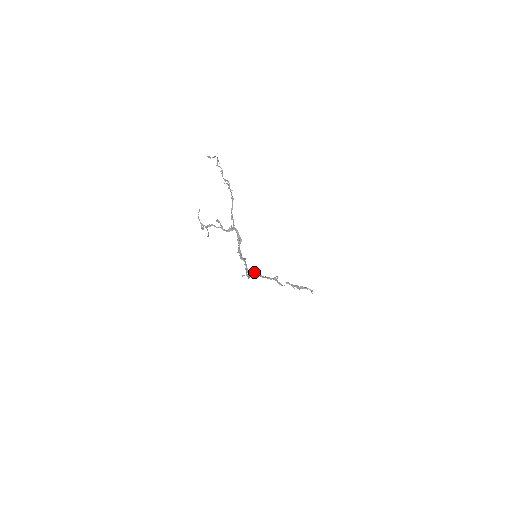
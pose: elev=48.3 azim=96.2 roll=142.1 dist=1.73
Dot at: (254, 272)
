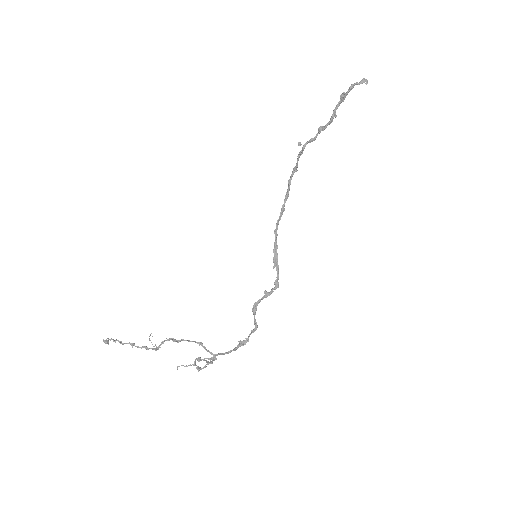
Dot at: (274, 249)
